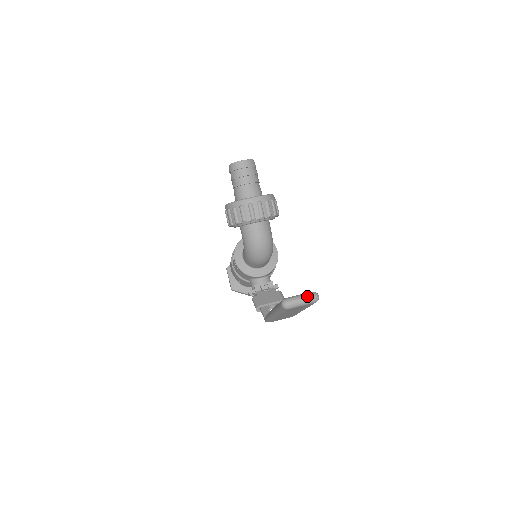
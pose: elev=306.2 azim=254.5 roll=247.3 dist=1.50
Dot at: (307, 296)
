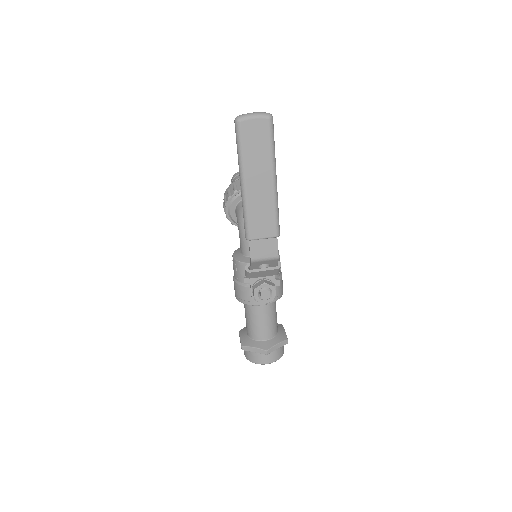
Dot at: (259, 112)
